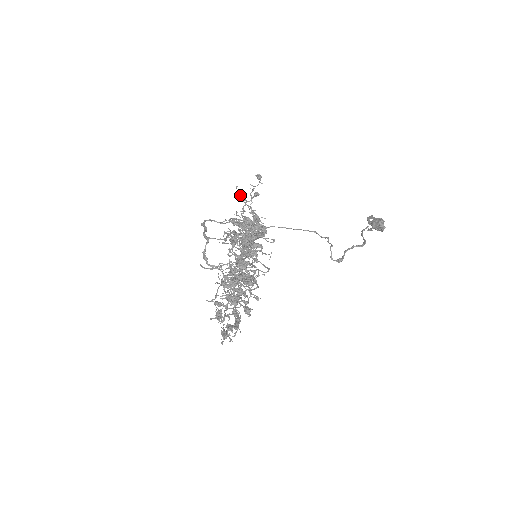
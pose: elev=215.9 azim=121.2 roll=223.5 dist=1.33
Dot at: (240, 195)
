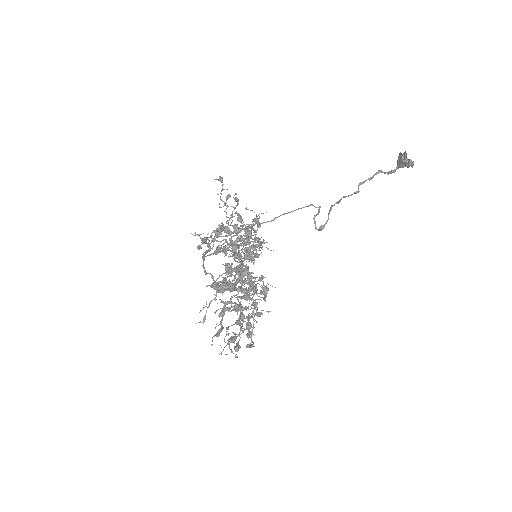
Dot at: (235, 201)
